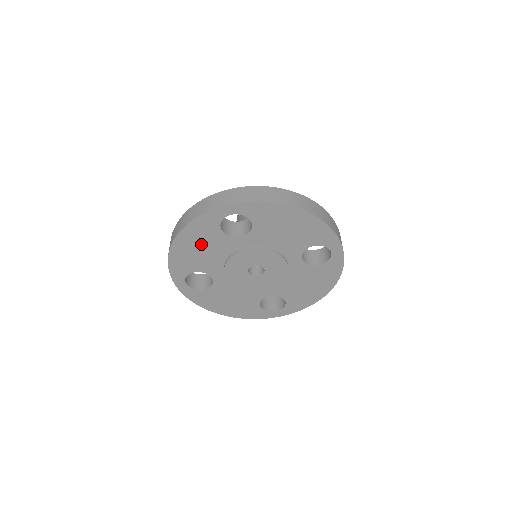
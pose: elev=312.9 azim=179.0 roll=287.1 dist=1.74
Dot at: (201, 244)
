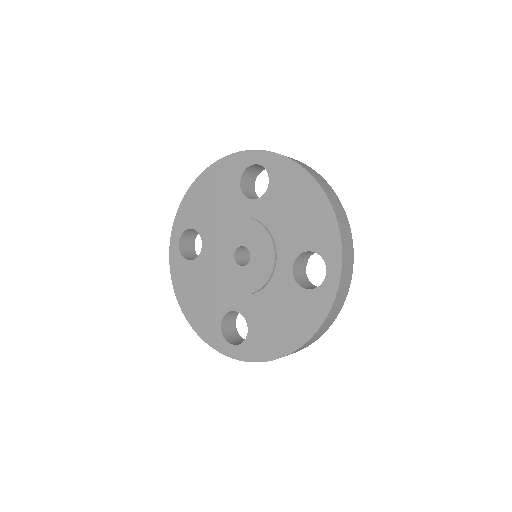
Dot at: (216, 192)
